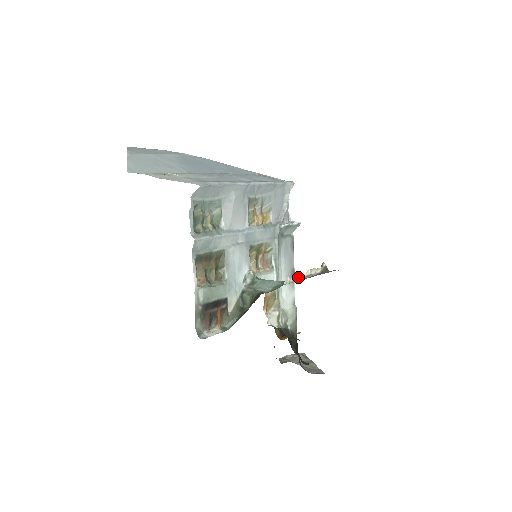
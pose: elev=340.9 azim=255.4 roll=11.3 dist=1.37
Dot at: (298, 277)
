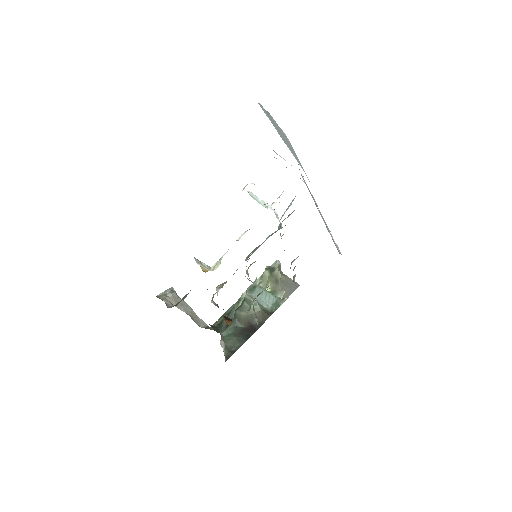
Dot at: (281, 290)
